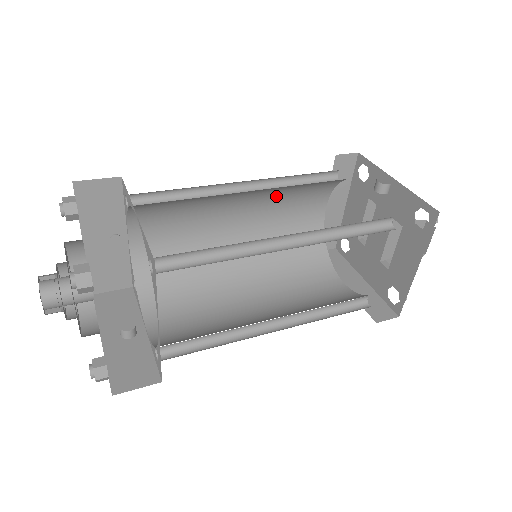
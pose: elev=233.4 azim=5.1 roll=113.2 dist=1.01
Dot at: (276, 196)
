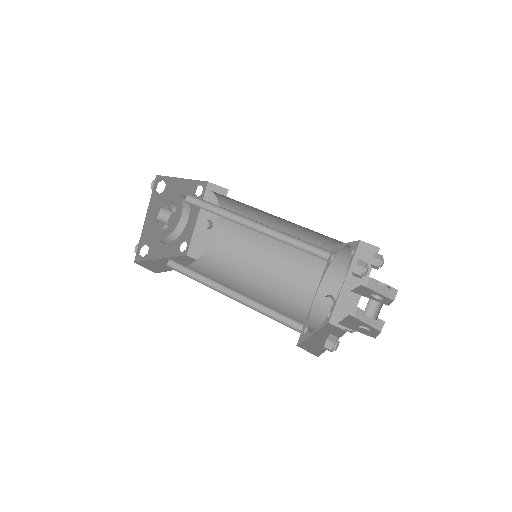
Dot at: occluded
